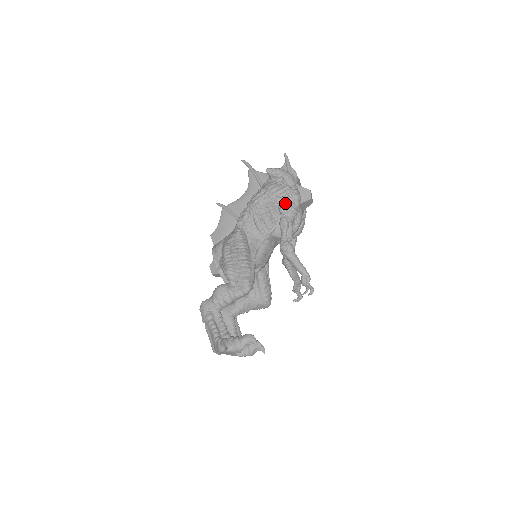
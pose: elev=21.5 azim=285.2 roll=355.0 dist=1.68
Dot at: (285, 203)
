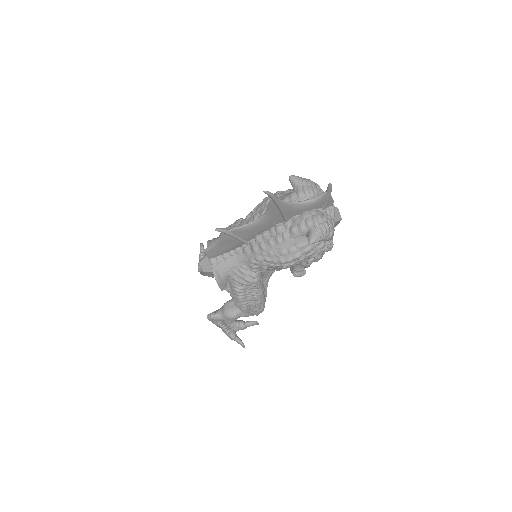
Dot at: (316, 259)
